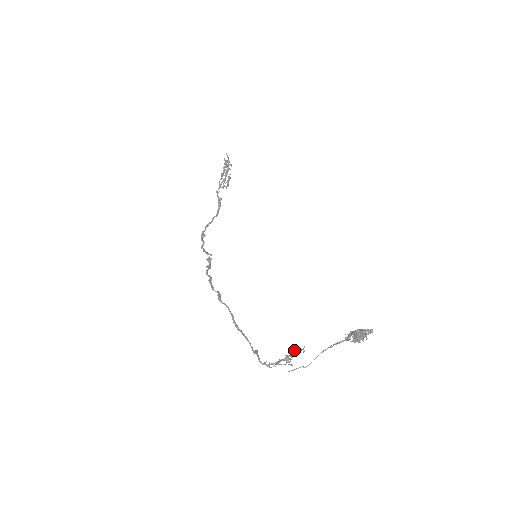
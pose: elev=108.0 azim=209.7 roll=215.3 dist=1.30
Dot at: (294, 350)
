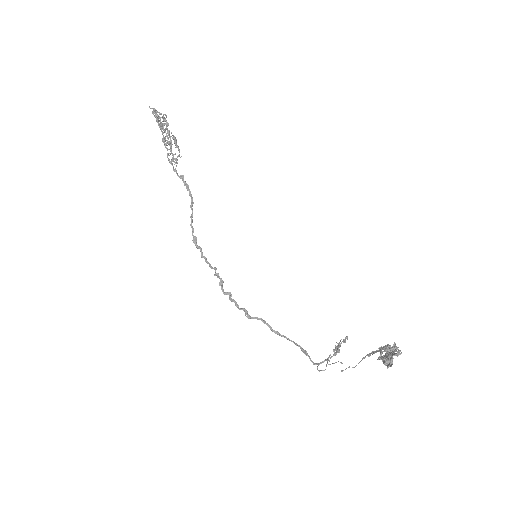
Dot at: (338, 344)
